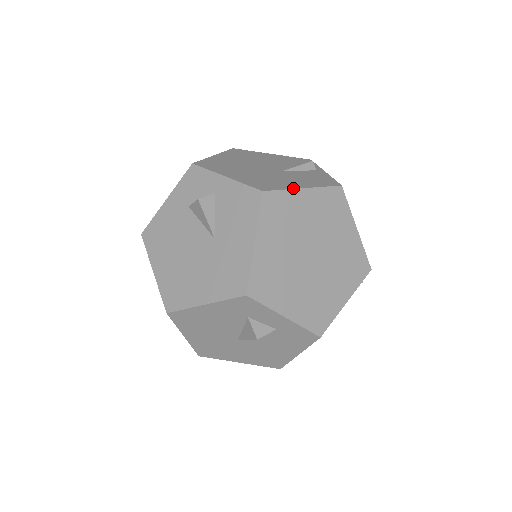
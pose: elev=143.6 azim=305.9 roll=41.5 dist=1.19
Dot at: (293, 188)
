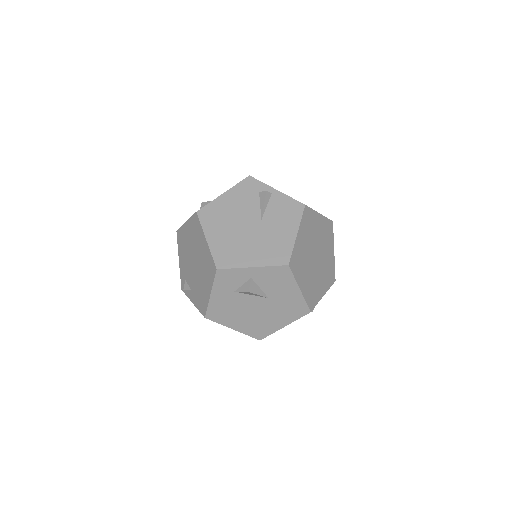
Dot at: (294, 242)
